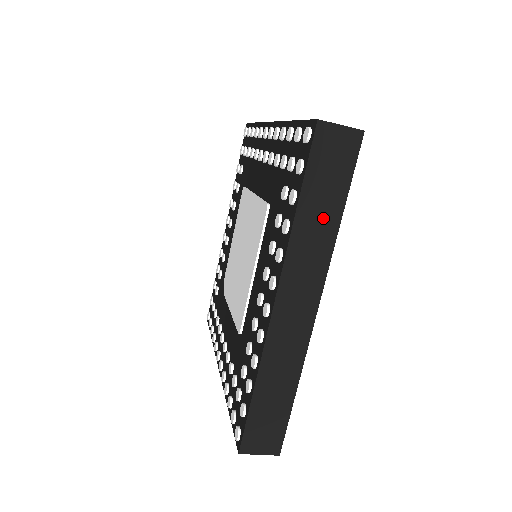
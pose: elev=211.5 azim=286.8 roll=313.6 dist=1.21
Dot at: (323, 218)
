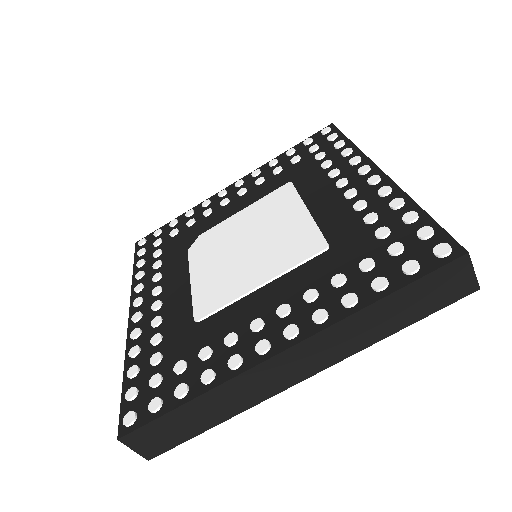
Dot at: (385, 322)
